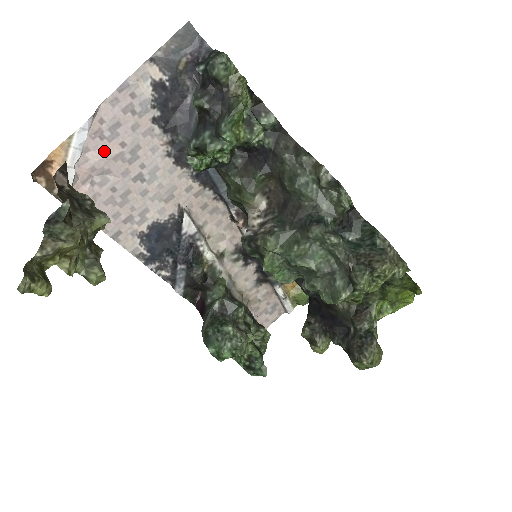
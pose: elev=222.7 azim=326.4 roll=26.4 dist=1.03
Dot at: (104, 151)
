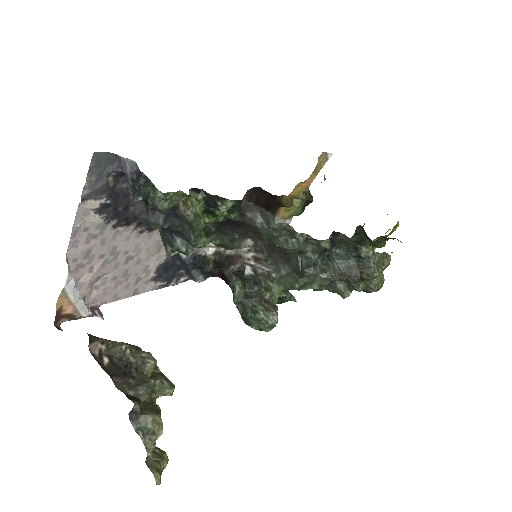
Dot at: (91, 270)
